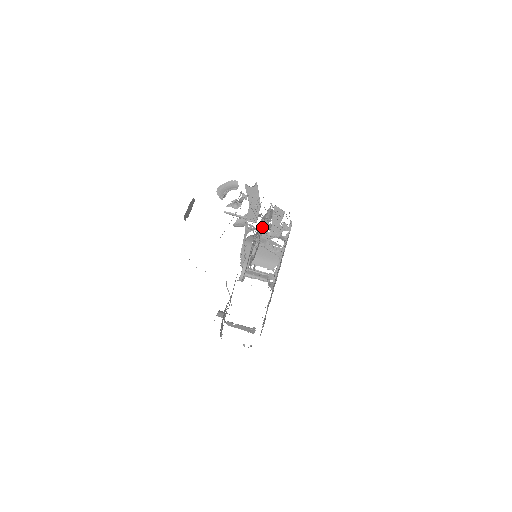
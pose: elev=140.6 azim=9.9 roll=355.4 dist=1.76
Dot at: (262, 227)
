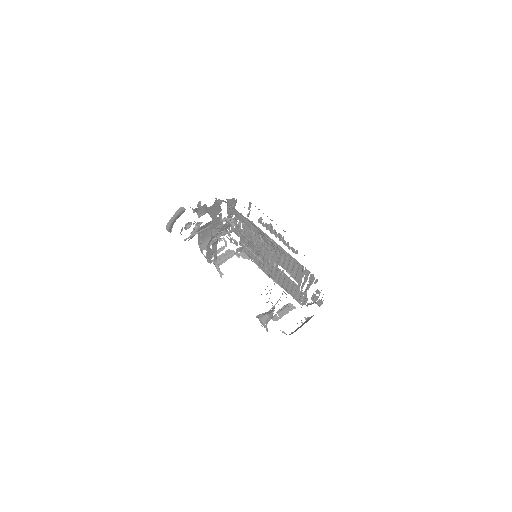
Dot at: occluded
